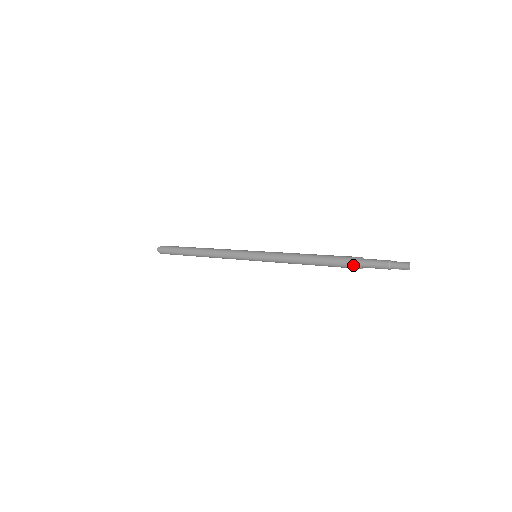
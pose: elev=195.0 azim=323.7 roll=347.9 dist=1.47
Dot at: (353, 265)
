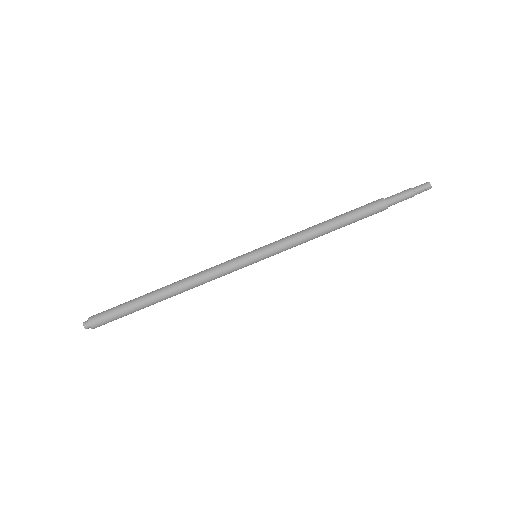
Dot at: (379, 204)
